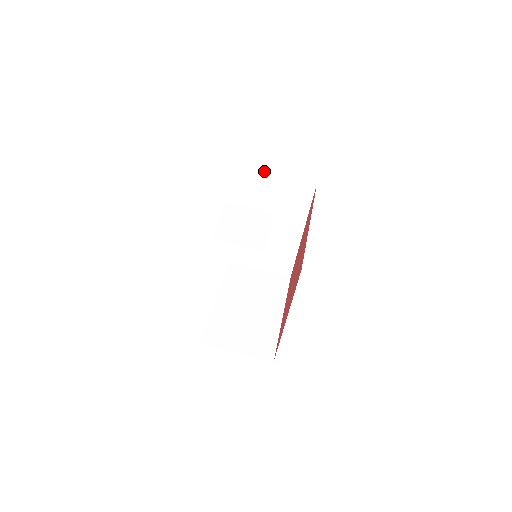
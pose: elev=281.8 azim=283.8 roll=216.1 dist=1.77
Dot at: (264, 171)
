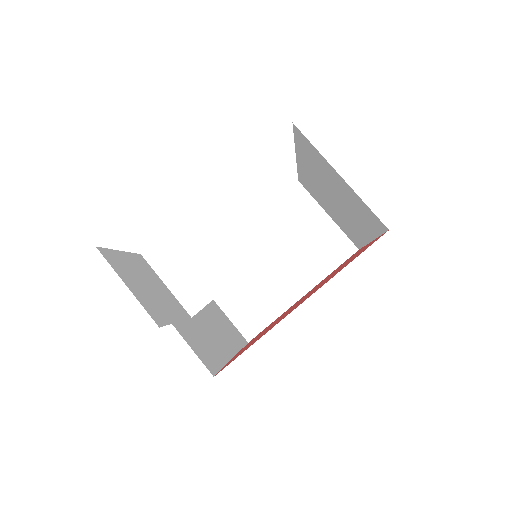
Dot at: occluded
